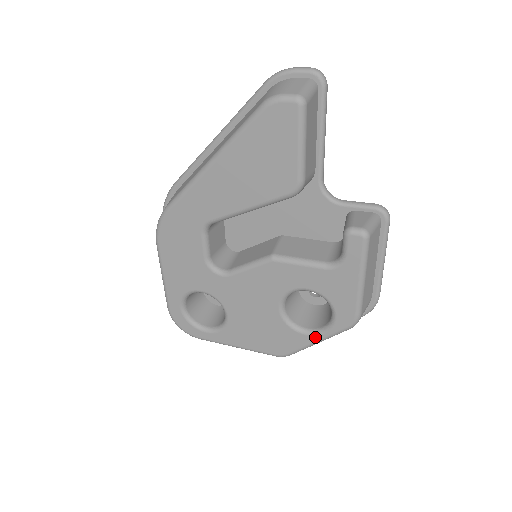
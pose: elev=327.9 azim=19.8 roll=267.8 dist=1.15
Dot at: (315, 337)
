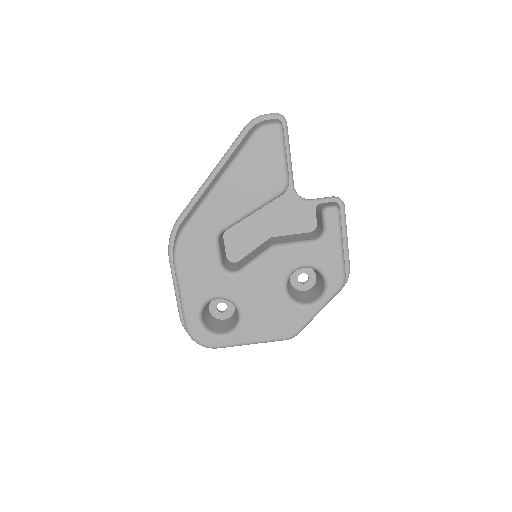
Dot at: (316, 307)
